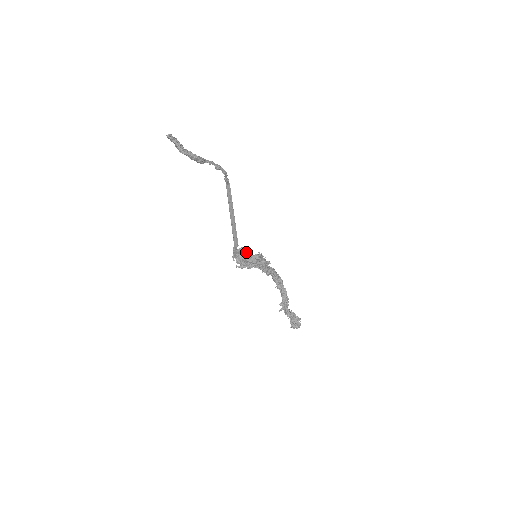
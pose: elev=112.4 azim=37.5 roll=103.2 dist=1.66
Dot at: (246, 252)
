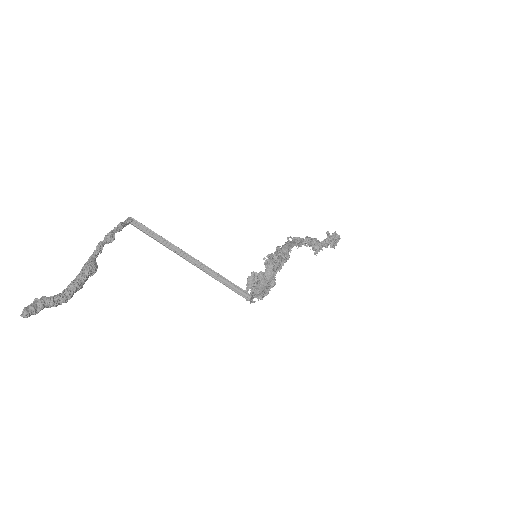
Dot at: (257, 281)
